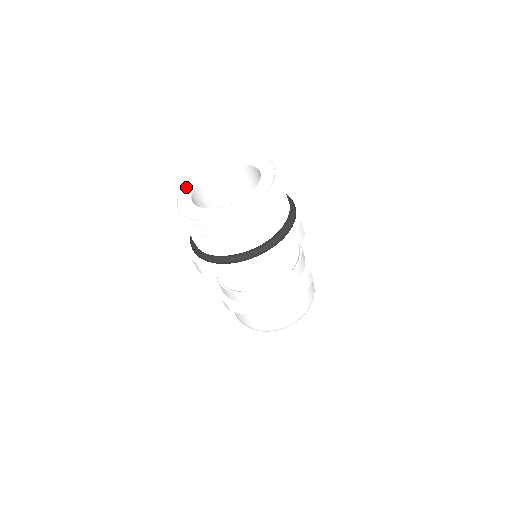
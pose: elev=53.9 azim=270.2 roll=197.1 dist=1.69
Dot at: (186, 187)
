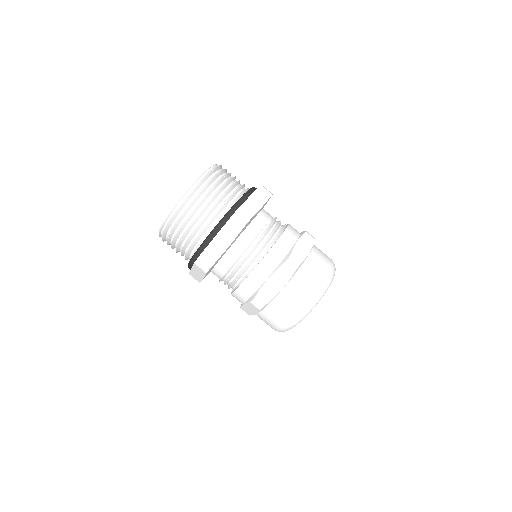
Dot at: occluded
